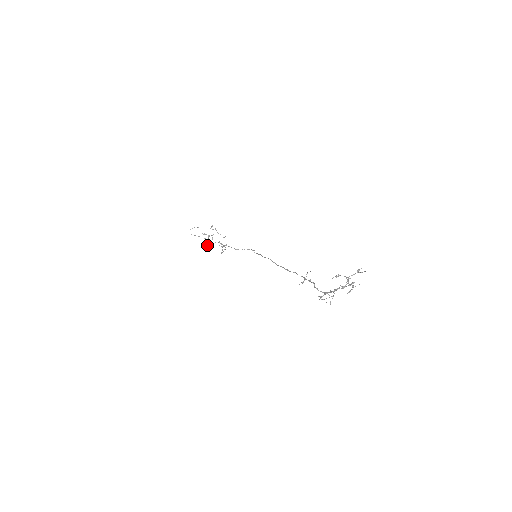
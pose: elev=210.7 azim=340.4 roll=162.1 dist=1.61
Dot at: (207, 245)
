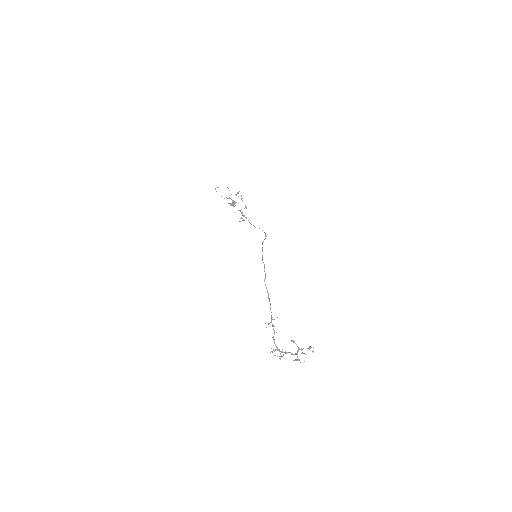
Dot at: (231, 205)
